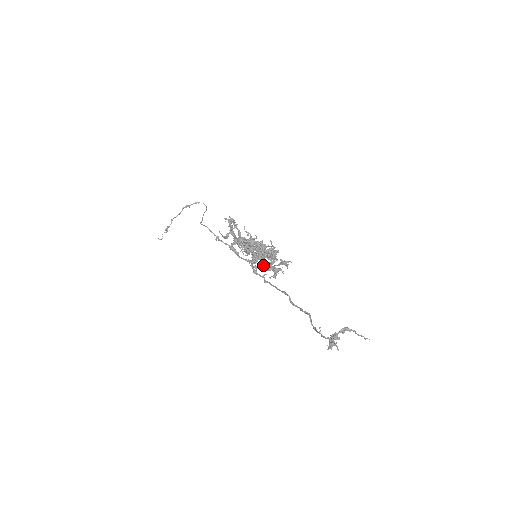
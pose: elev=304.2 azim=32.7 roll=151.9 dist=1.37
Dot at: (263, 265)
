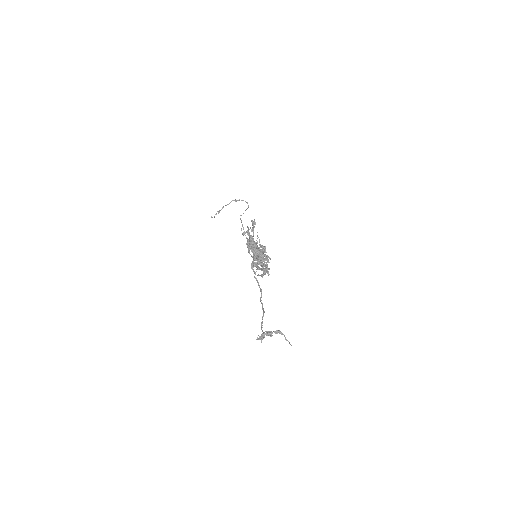
Dot at: (256, 264)
